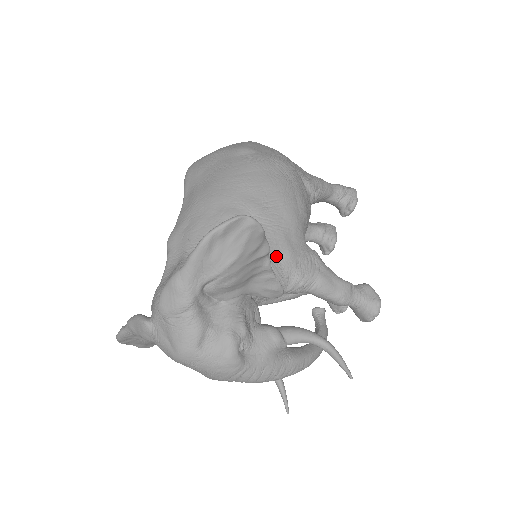
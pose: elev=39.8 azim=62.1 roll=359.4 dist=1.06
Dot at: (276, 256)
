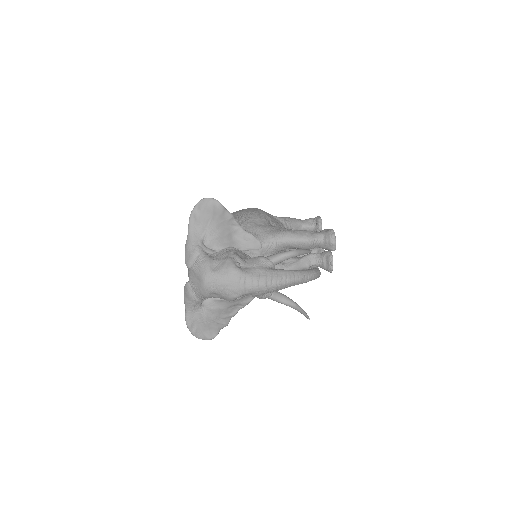
Dot at: (250, 230)
